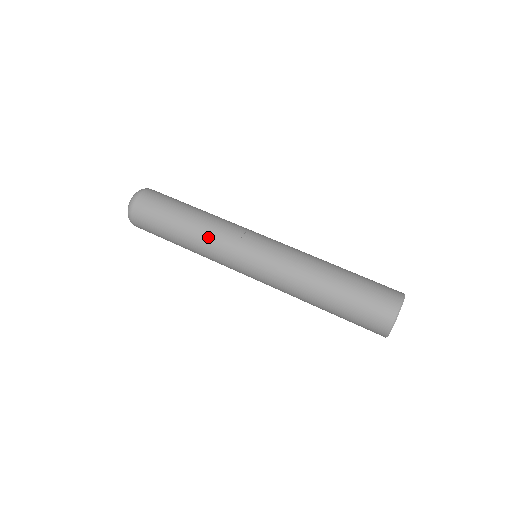
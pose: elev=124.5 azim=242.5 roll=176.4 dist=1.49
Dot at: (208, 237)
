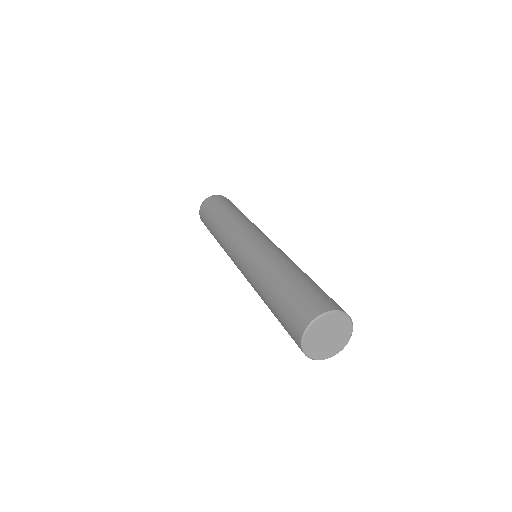
Dot at: (246, 220)
